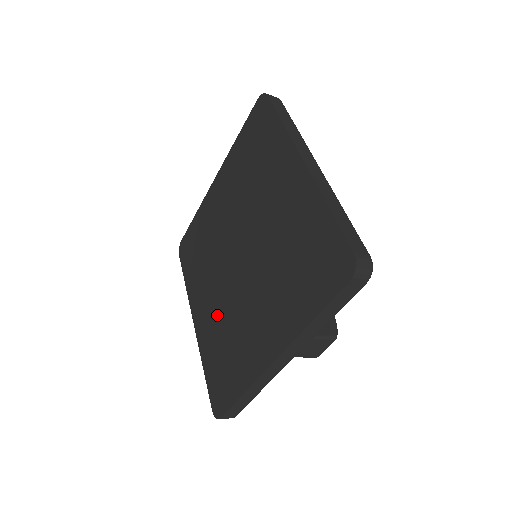
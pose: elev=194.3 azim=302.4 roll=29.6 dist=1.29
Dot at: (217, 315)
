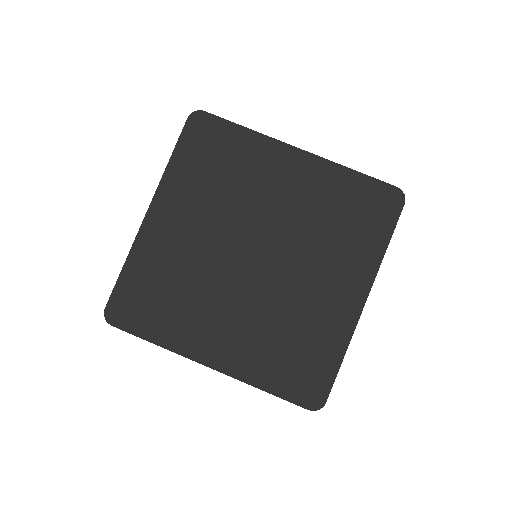
Dot at: (184, 255)
